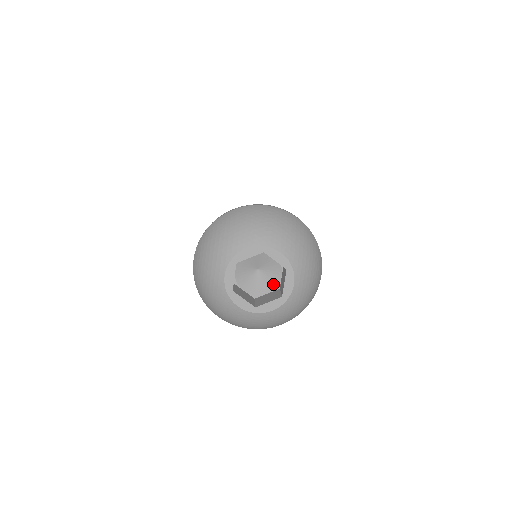
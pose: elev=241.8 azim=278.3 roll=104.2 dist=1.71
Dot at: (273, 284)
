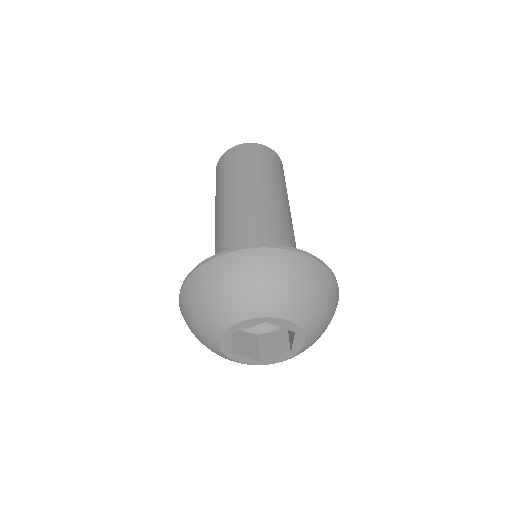
Dot at: occluded
